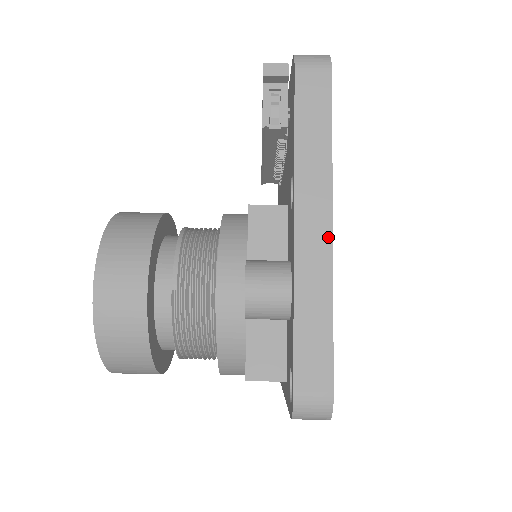
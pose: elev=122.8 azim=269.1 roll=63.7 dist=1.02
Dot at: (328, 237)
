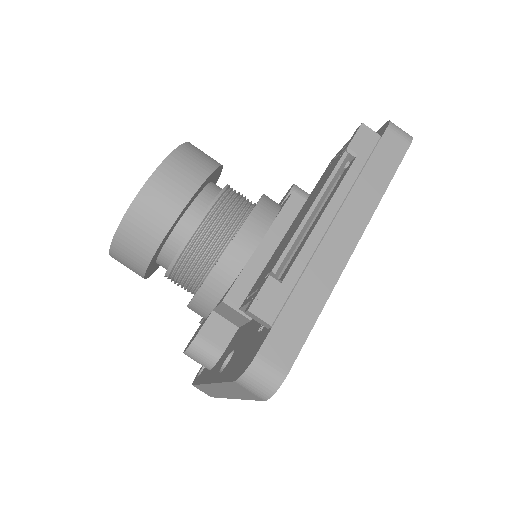
Dot at: (227, 397)
